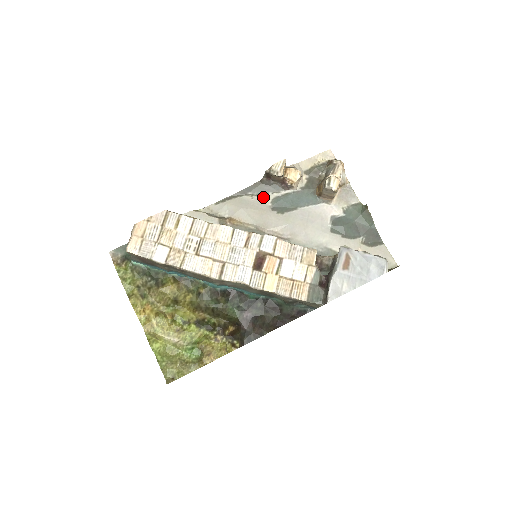
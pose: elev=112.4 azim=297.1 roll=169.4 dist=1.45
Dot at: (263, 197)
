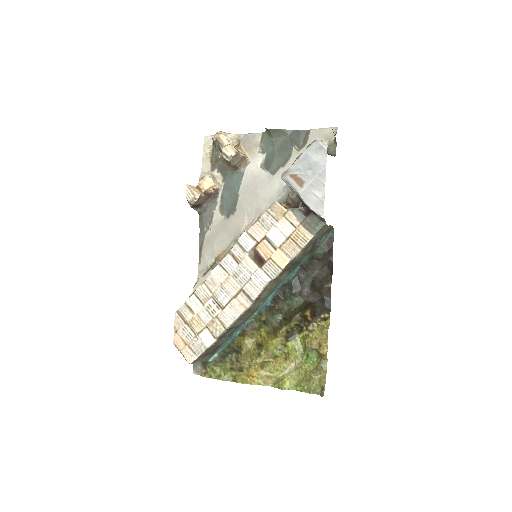
Dot at: (214, 219)
